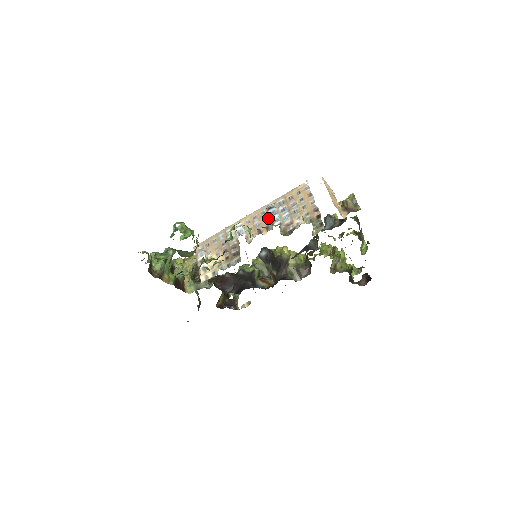
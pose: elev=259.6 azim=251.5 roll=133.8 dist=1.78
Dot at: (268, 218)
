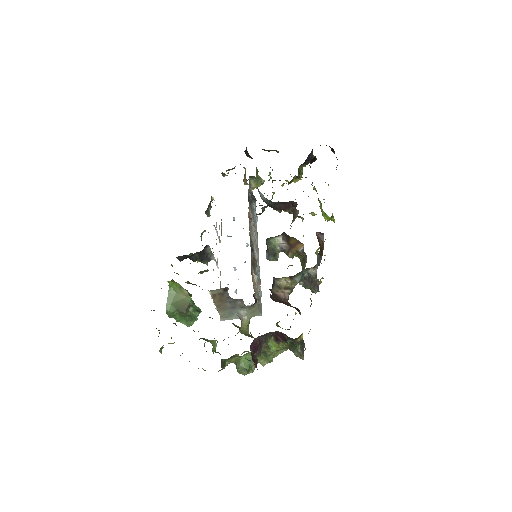
Dot at: (218, 236)
